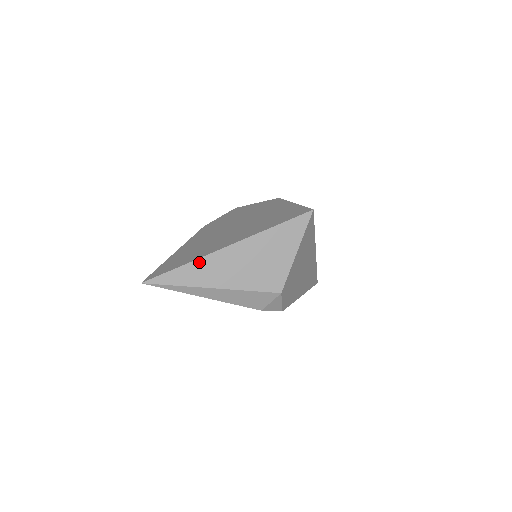
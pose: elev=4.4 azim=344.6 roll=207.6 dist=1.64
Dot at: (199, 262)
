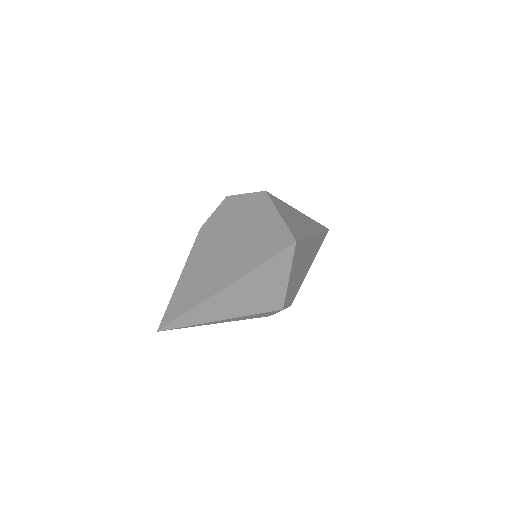
Dot at: (200, 307)
